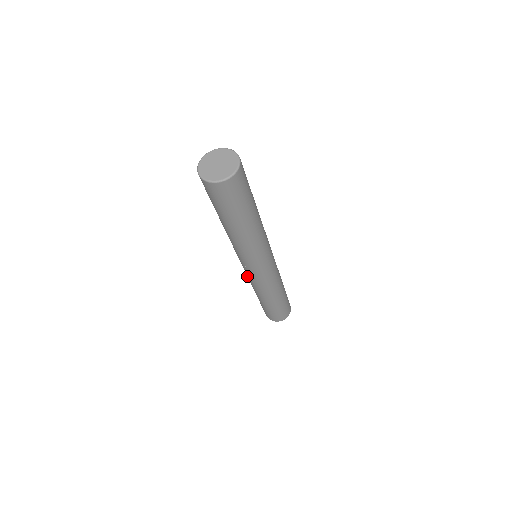
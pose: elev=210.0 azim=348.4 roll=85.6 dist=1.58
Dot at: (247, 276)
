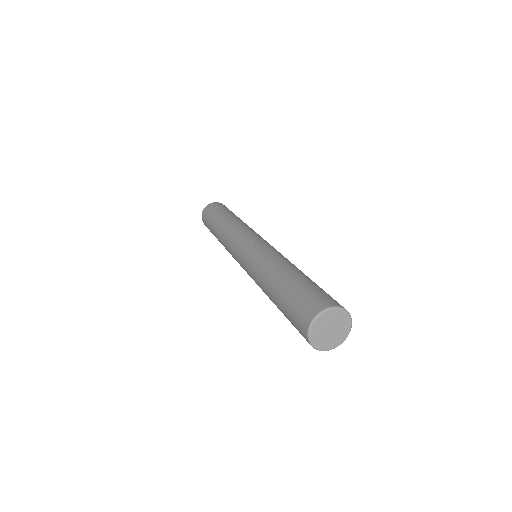
Dot at: (233, 257)
